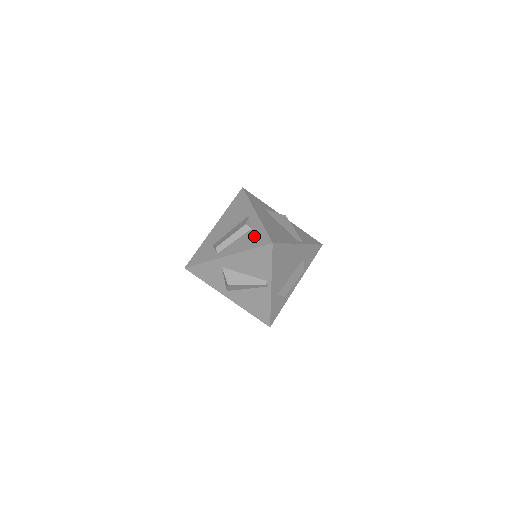
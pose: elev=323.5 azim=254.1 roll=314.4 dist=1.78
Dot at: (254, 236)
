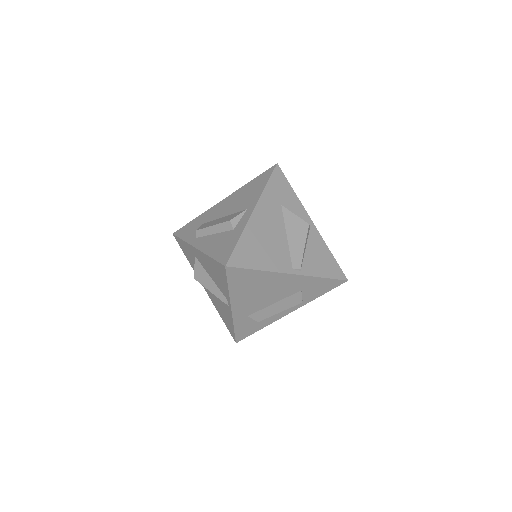
Dot at: (225, 242)
